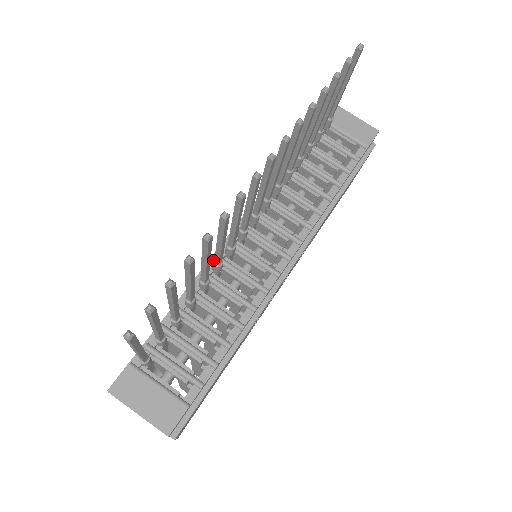
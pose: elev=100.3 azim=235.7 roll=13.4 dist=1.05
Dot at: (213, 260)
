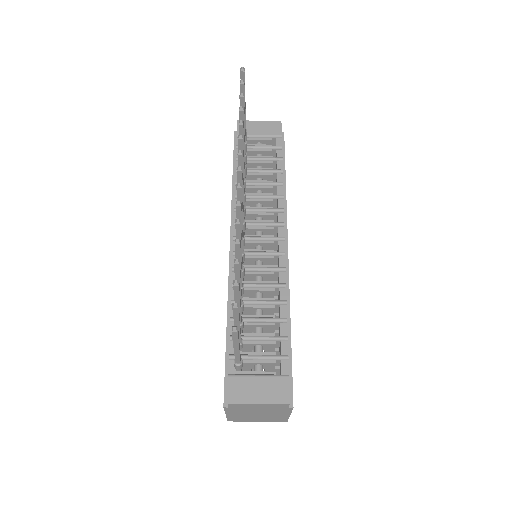
Dot at: (233, 272)
